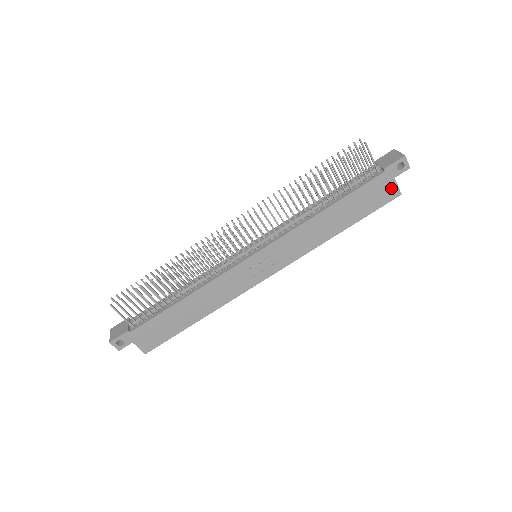
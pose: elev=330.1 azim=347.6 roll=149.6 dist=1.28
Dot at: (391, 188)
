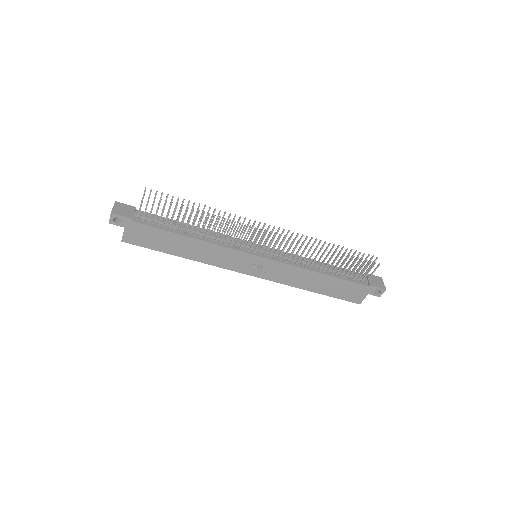
Dot at: (360, 297)
